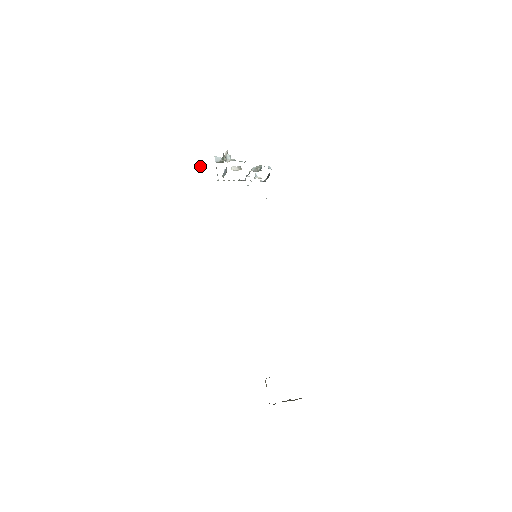
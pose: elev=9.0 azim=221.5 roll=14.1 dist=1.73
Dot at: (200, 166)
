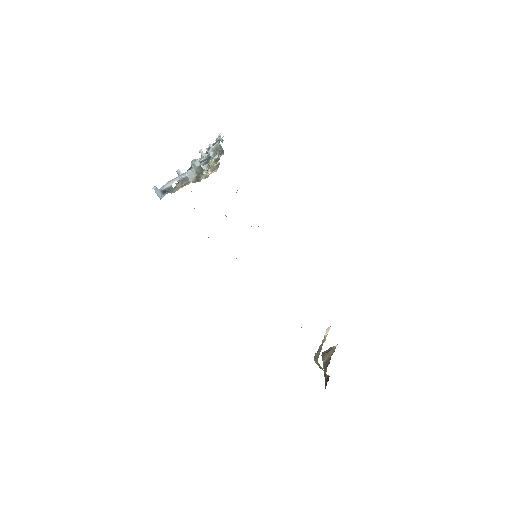
Dot at: (157, 189)
